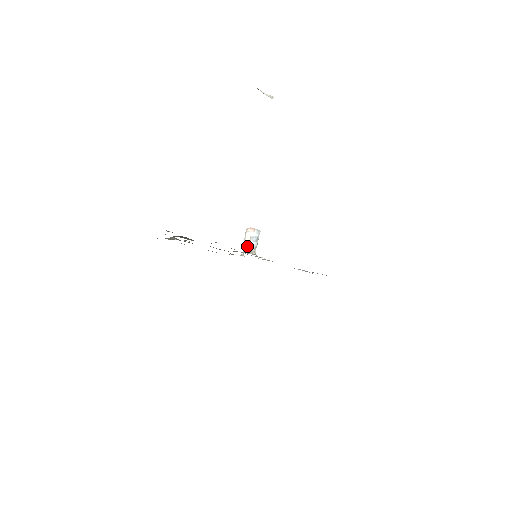
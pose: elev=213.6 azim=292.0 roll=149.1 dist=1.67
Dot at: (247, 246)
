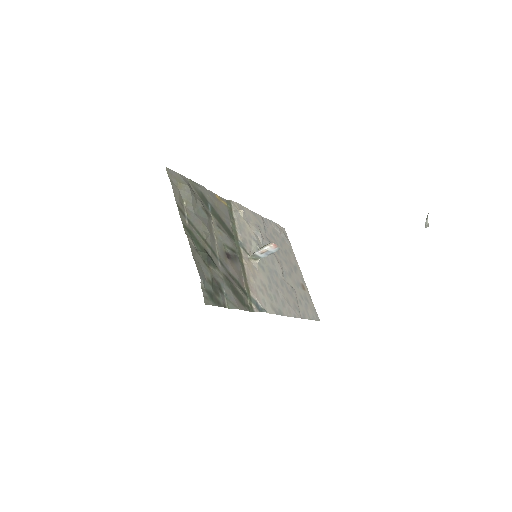
Dot at: (257, 255)
